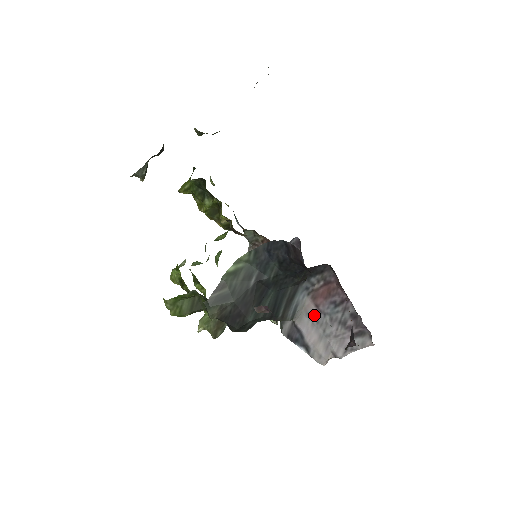
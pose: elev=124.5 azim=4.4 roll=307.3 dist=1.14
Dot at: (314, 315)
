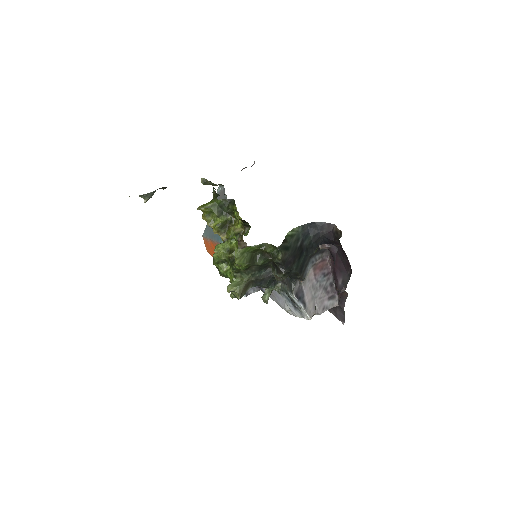
Dot at: (312, 281)
